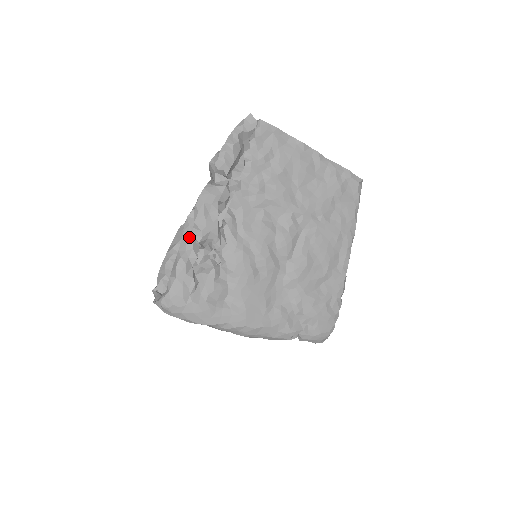
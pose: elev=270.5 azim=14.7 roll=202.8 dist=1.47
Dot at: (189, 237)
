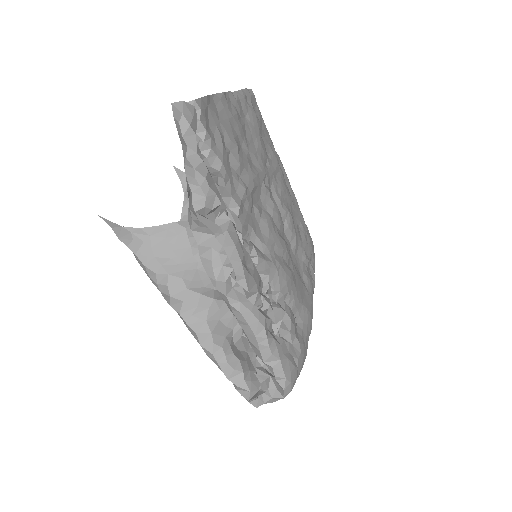
Dot at: (253, 312)
